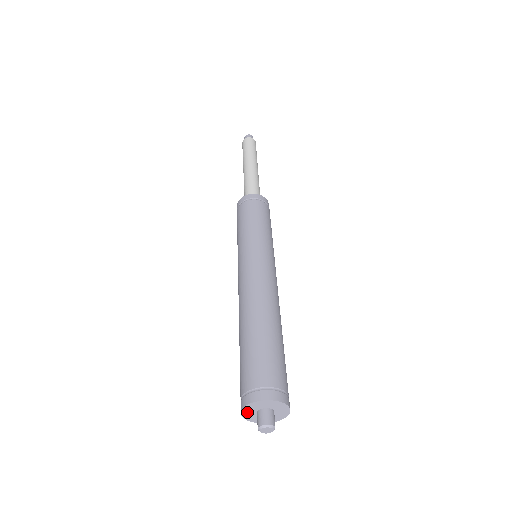
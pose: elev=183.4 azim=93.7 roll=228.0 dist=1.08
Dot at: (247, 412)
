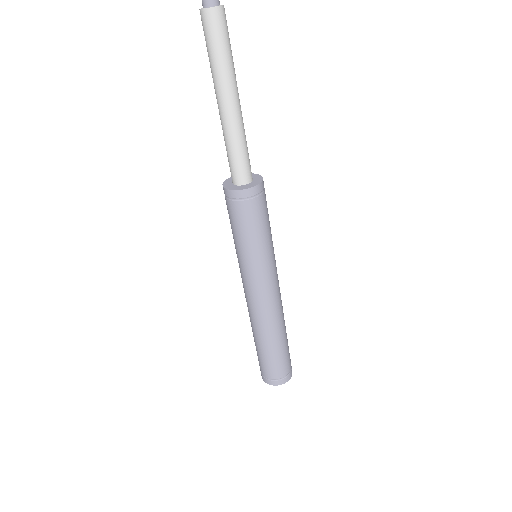
Dot at: occluded
